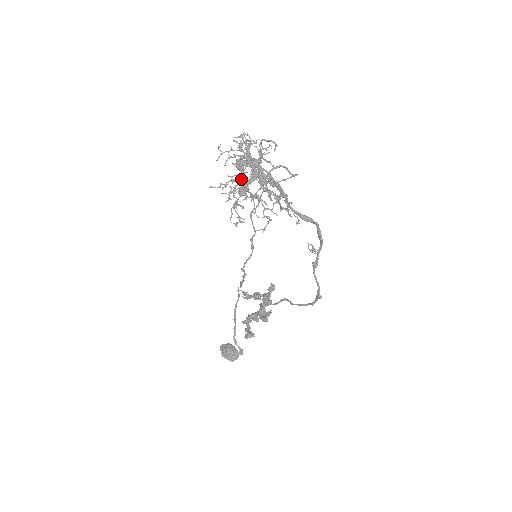
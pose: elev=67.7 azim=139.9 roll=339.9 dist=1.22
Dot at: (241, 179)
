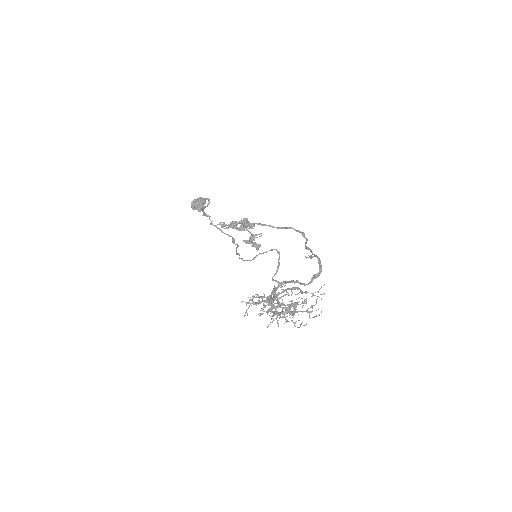
Dot at: occluded
